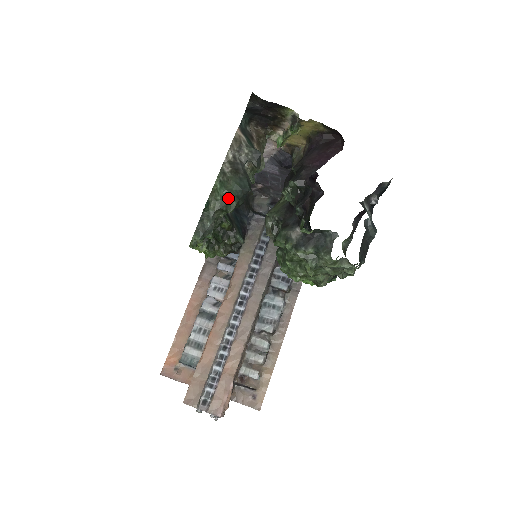
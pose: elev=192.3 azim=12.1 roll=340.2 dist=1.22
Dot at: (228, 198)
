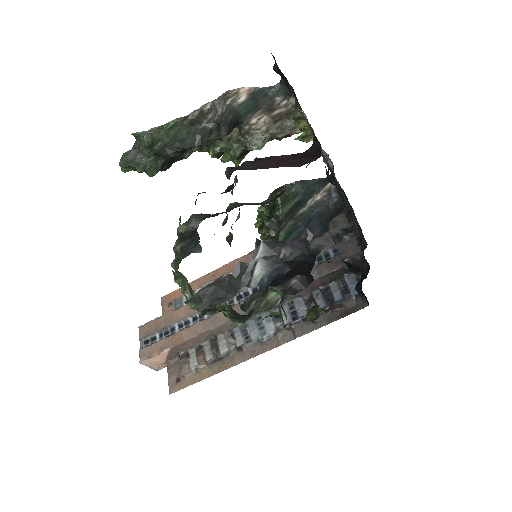
Dot at: (159, 140)
